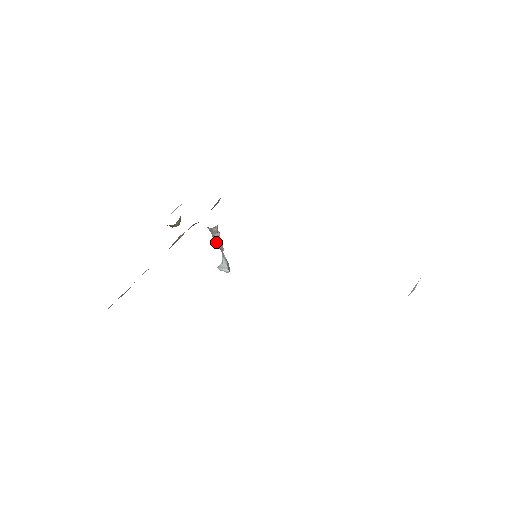
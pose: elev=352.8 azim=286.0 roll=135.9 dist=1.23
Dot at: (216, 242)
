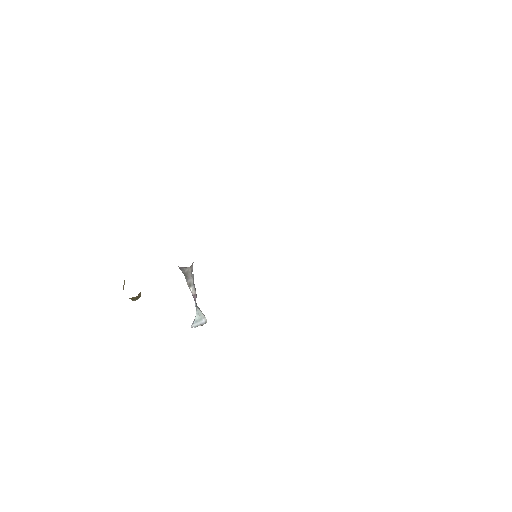
Dot at: (192, 287)
